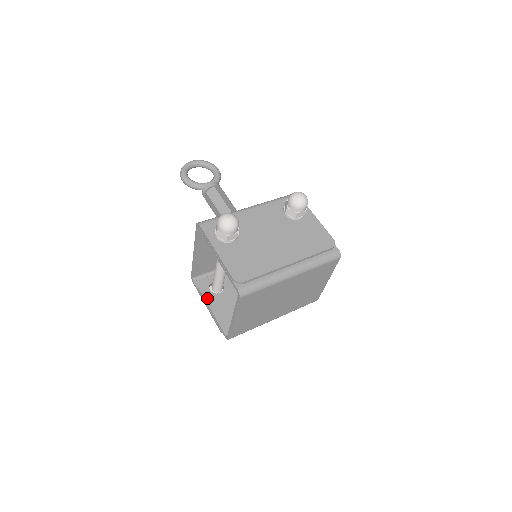
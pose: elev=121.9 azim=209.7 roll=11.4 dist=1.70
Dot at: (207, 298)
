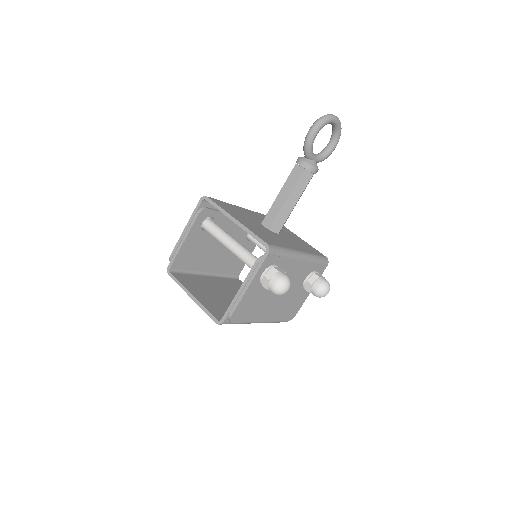
Dot at: (193, 228)
